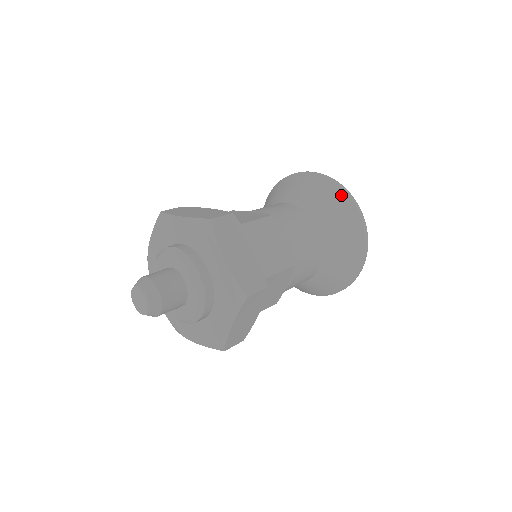
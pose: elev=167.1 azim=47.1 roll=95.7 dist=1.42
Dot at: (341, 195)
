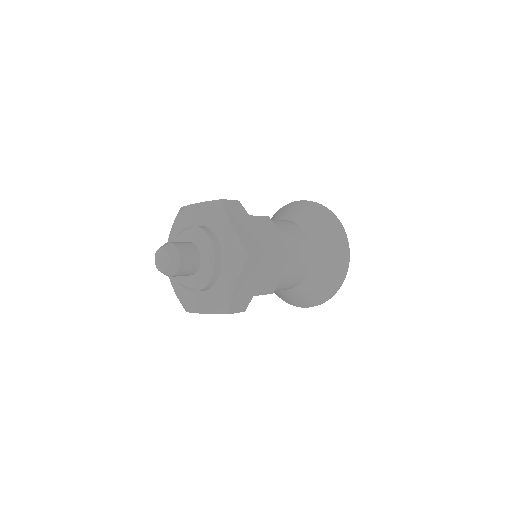
Dot at: (325, 213)
